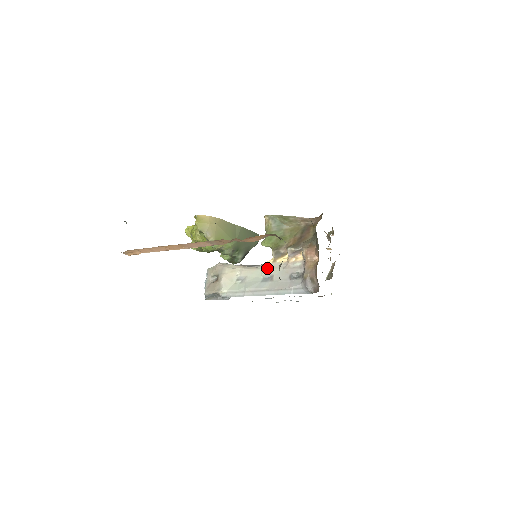
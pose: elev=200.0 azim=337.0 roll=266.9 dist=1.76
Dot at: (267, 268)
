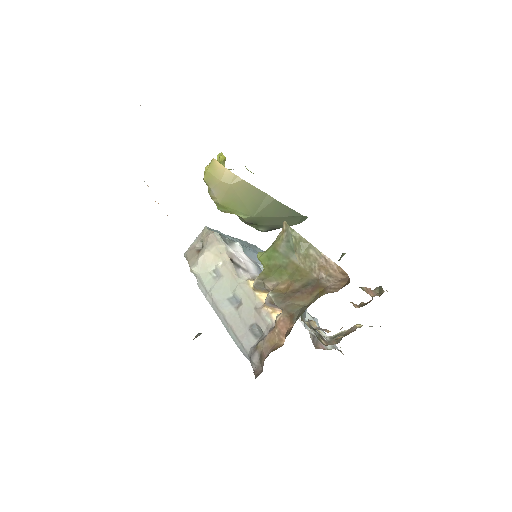
Dot at: (243, 289)
